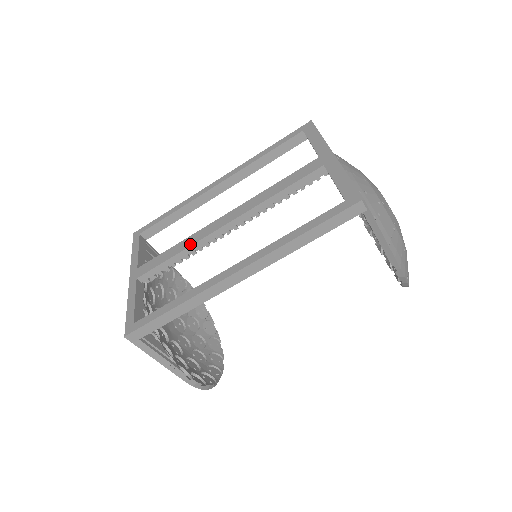
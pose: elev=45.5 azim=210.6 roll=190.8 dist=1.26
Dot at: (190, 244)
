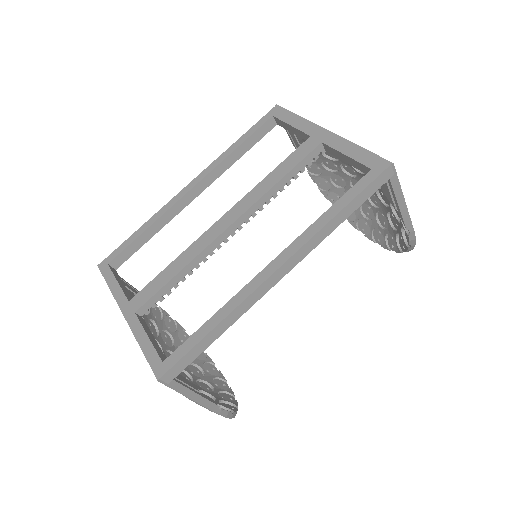
Dot at: (193, 257)
